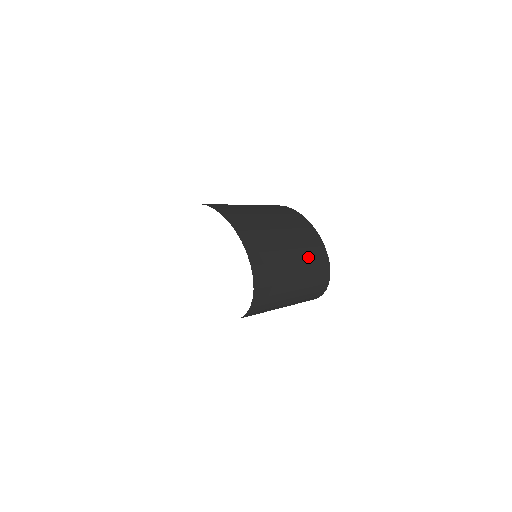
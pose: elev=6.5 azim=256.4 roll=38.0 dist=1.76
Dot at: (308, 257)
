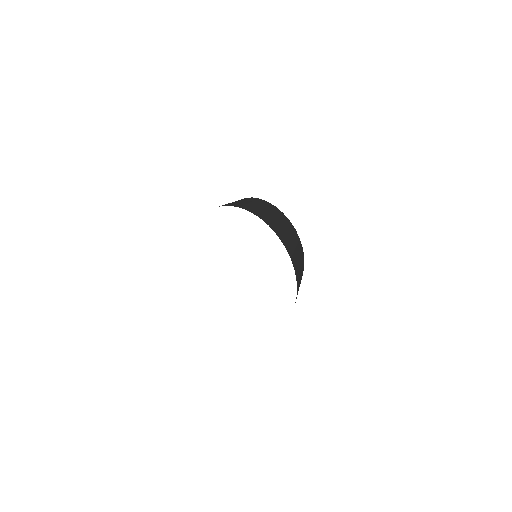
Dot at: (302, 262)
